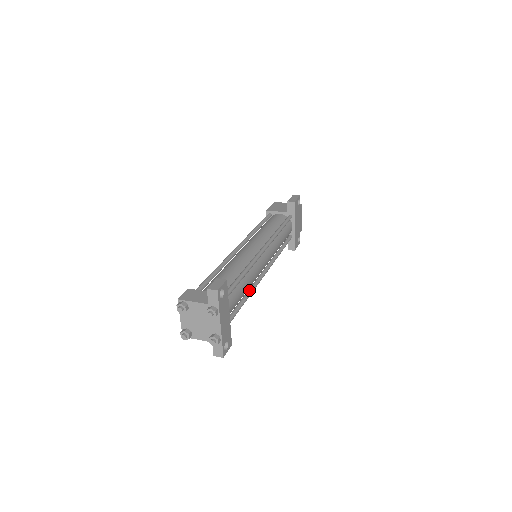
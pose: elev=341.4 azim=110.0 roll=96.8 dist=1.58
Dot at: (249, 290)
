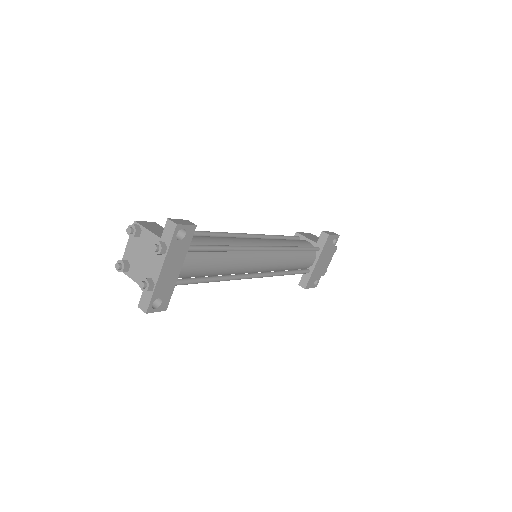
Dot at: (224, 275)
